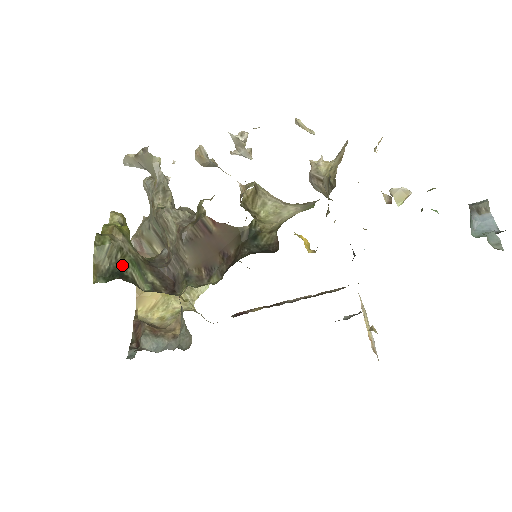
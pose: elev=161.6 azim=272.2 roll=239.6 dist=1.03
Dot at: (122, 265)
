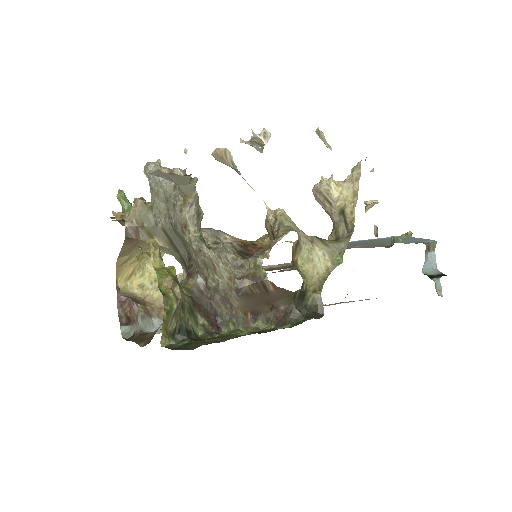
Dot at: (185, 320)
